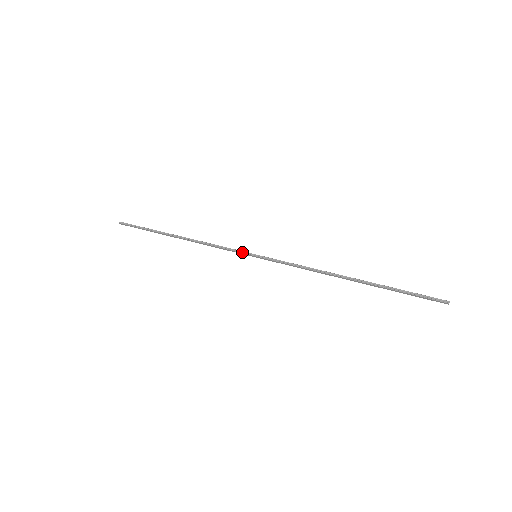
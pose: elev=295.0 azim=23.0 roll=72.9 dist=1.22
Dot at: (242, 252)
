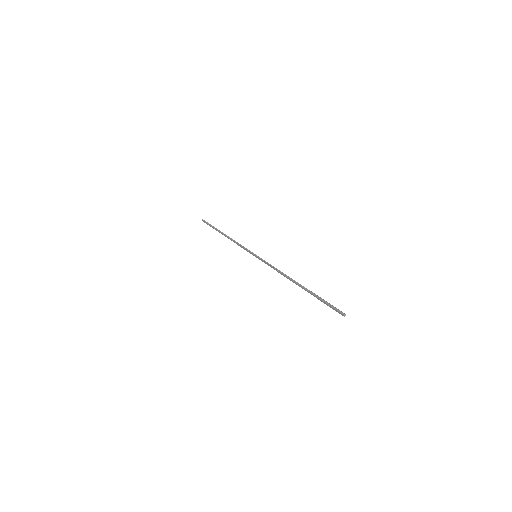
Dot at: (250, 251)
